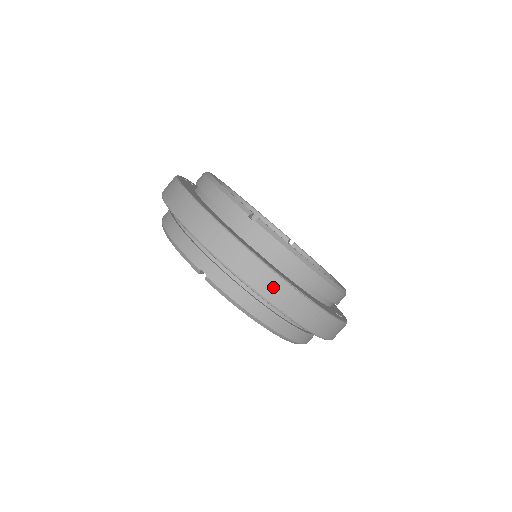
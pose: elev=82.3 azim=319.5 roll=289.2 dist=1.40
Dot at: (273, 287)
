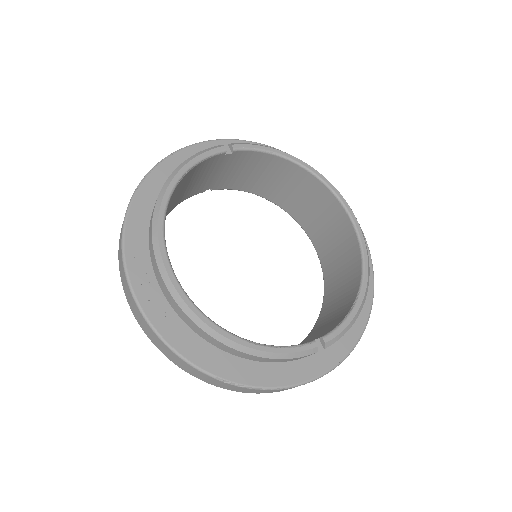
Dot at: occluded
